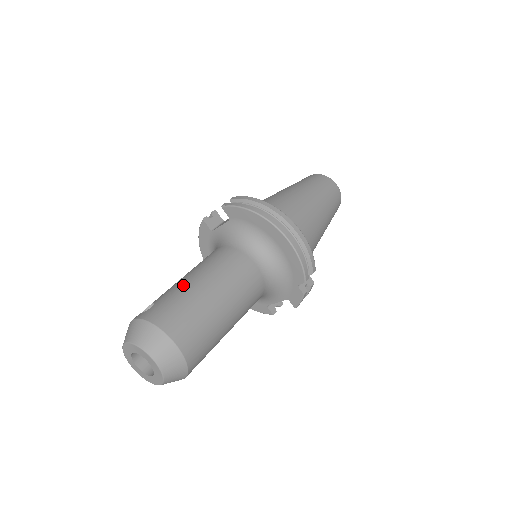
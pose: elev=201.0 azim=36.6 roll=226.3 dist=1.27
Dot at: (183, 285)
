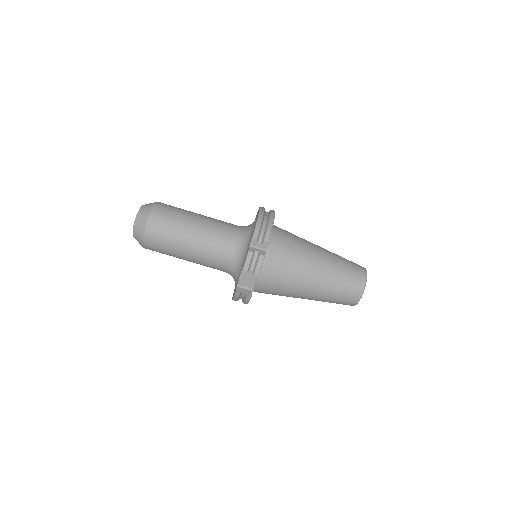
Dot at: occluded
